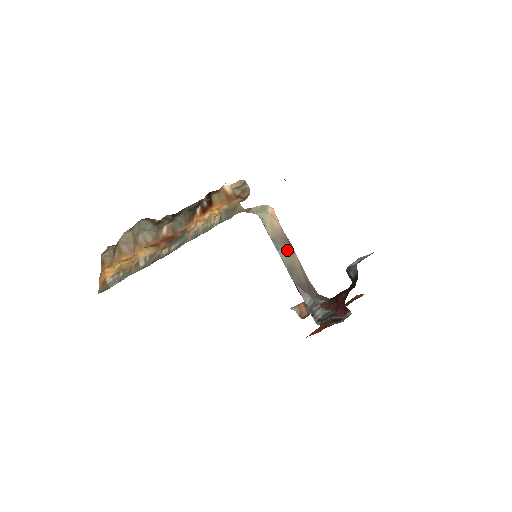
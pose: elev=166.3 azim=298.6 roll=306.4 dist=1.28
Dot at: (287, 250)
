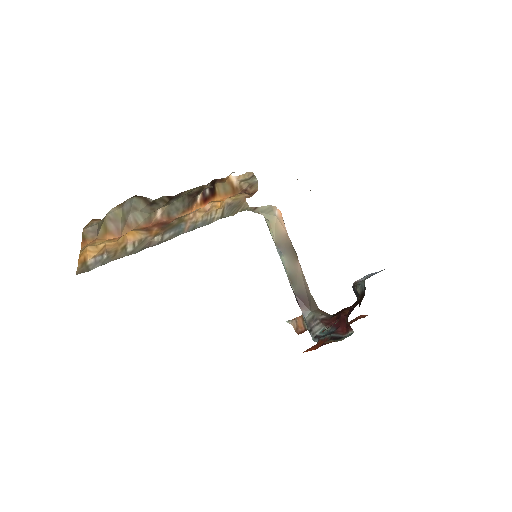
Dot at: (290, 257)
